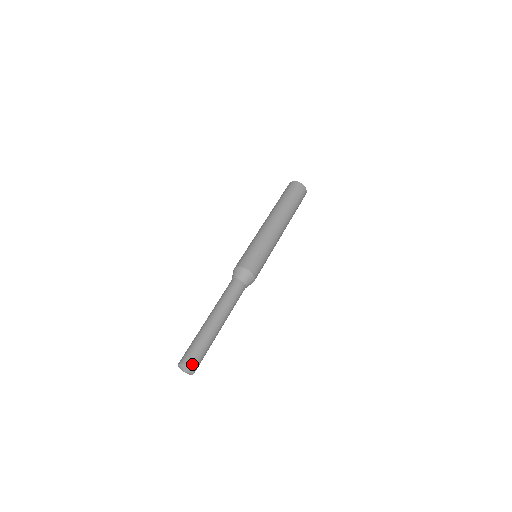
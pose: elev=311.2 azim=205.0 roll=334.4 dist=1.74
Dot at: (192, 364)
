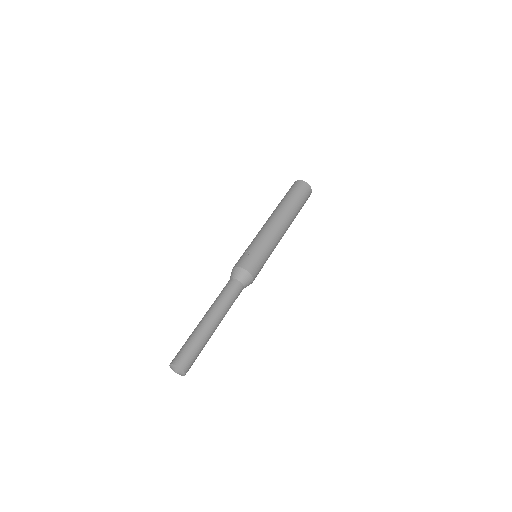
Dot at: (177, 361)
